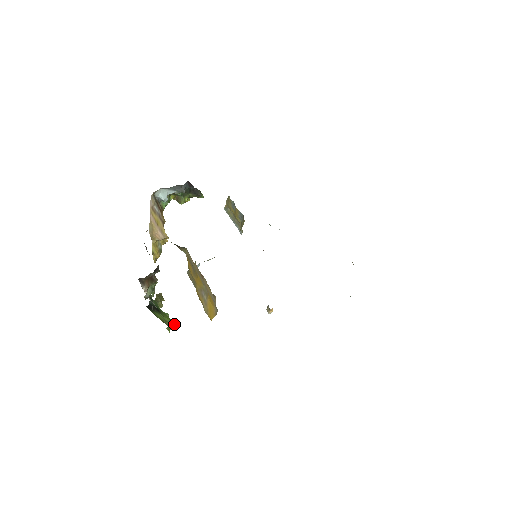
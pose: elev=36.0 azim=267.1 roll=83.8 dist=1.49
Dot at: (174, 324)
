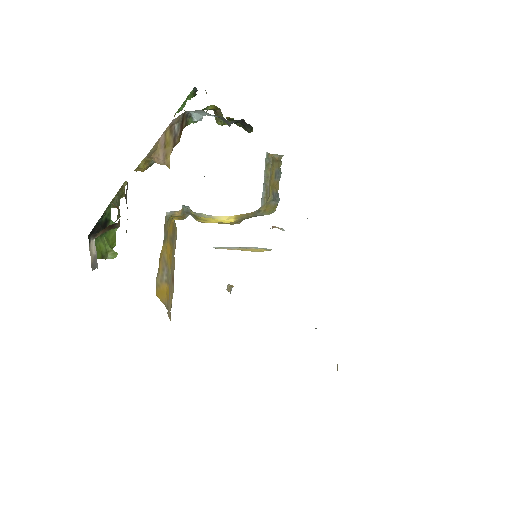
Dot at: (115, 257)
